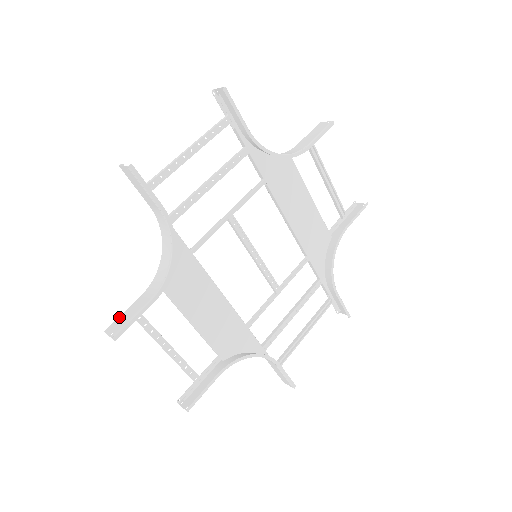
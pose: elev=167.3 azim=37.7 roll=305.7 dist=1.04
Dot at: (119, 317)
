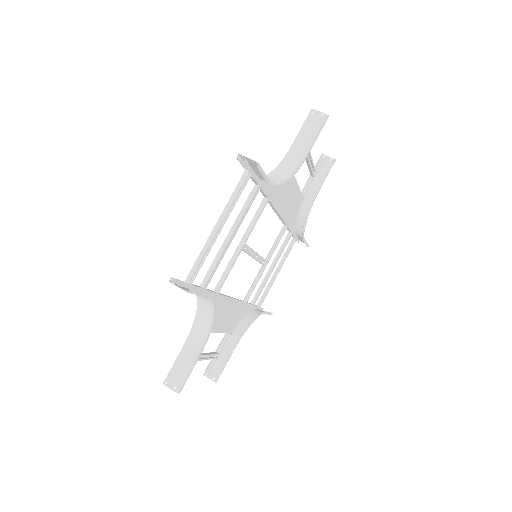
Dot at: (172, 369)
